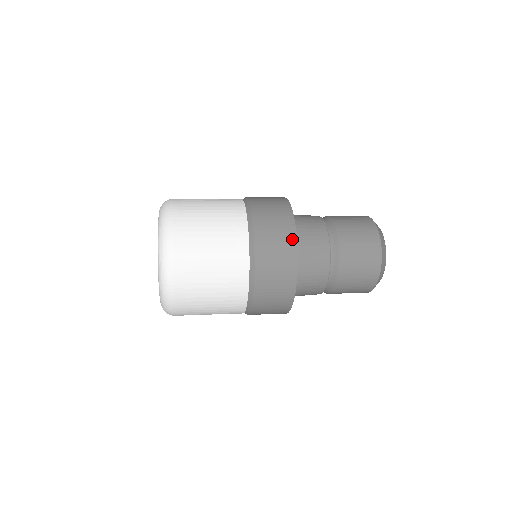
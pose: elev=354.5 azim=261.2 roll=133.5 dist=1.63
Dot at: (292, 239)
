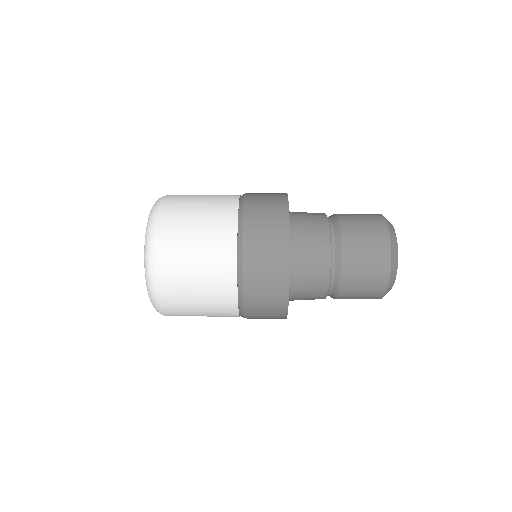
Dot at: (284, 260)
